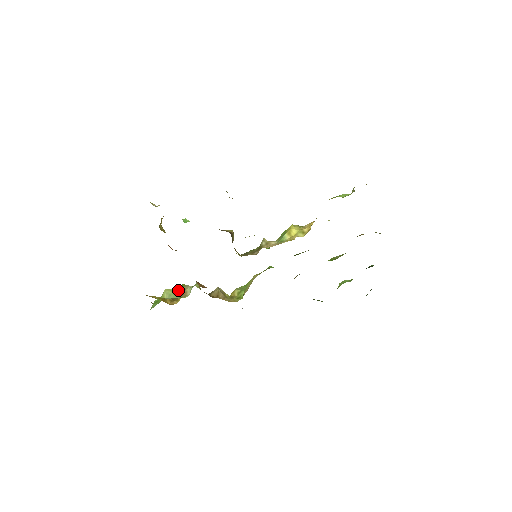
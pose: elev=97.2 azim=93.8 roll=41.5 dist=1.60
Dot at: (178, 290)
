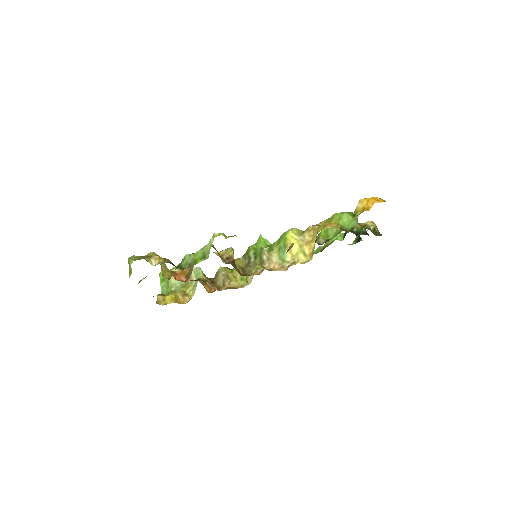
Dot at: occluded
